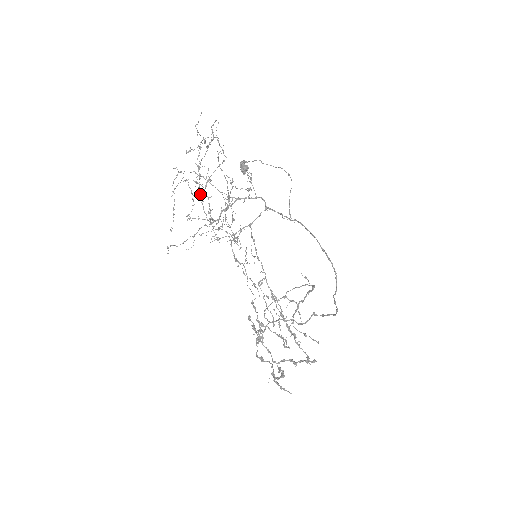
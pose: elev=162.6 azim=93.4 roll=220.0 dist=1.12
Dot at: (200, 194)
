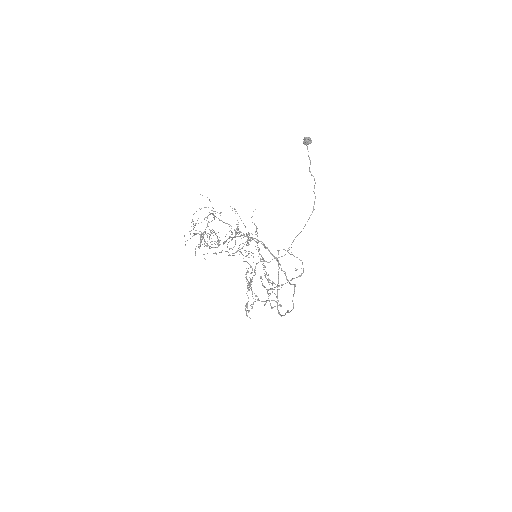
Dot at: occluded
